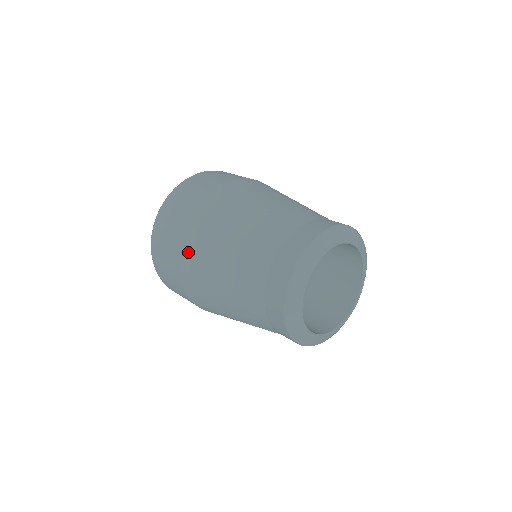
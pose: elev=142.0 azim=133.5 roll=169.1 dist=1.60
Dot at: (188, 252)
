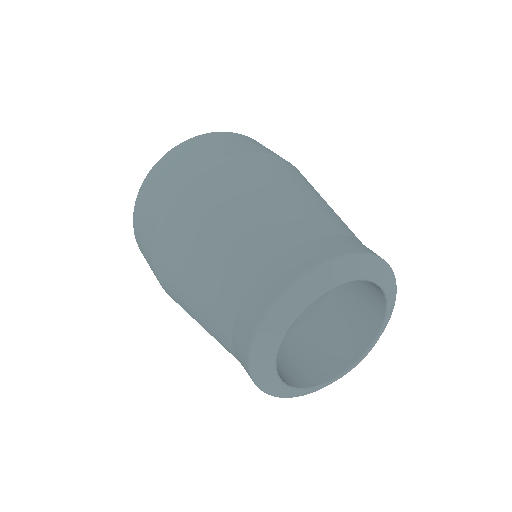
Dot at: (161, 276)
